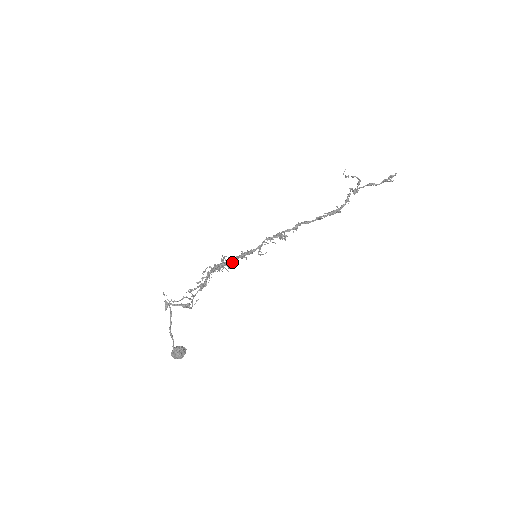
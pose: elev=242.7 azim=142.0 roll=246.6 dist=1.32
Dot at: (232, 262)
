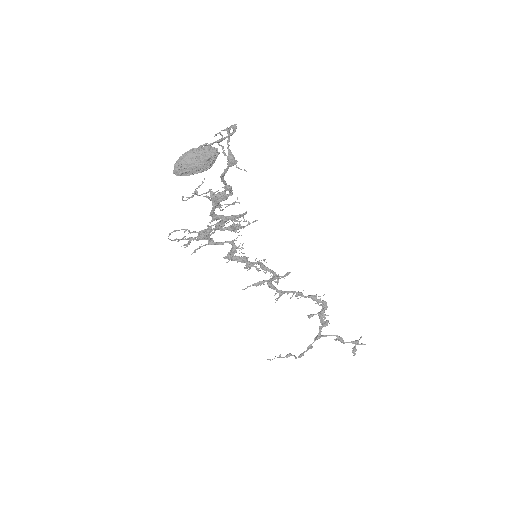
Dot at: (248, 224)
